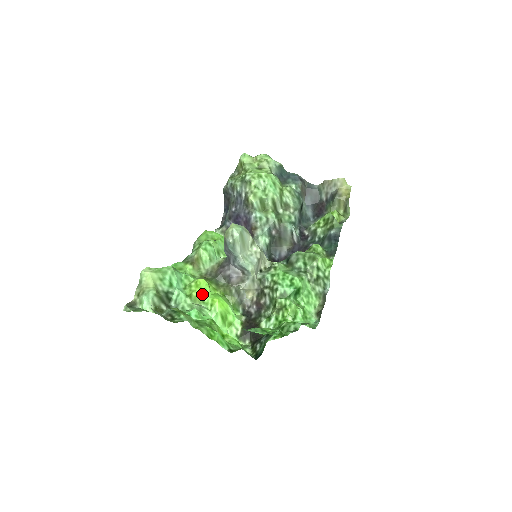
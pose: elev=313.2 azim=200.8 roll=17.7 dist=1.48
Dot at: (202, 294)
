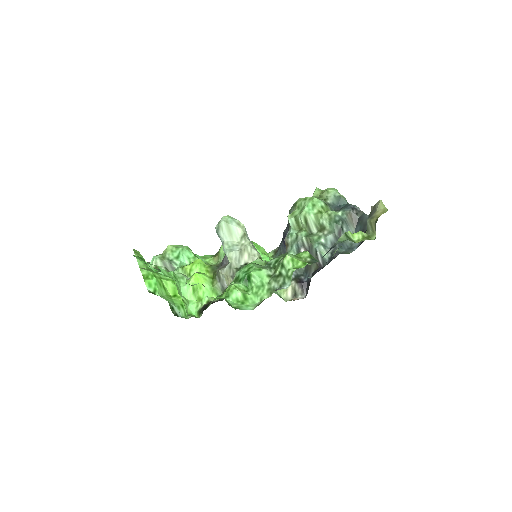
Dot at: (191, 269)
